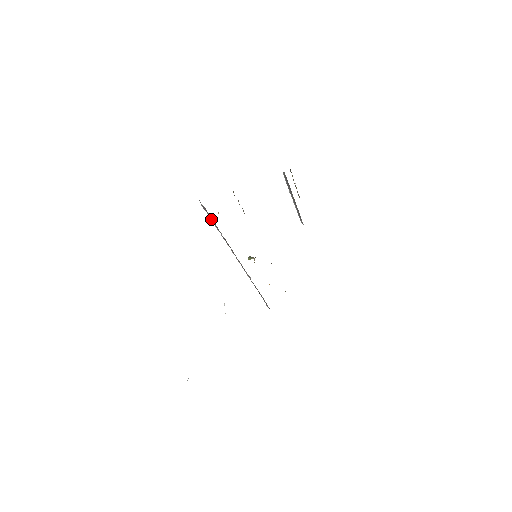
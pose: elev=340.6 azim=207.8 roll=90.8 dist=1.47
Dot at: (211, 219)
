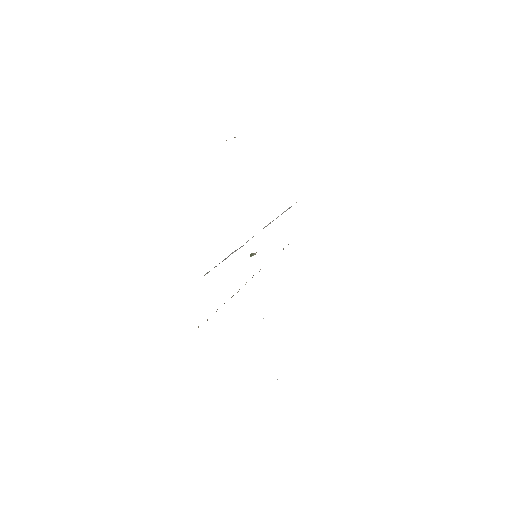
Dot at: occluded
